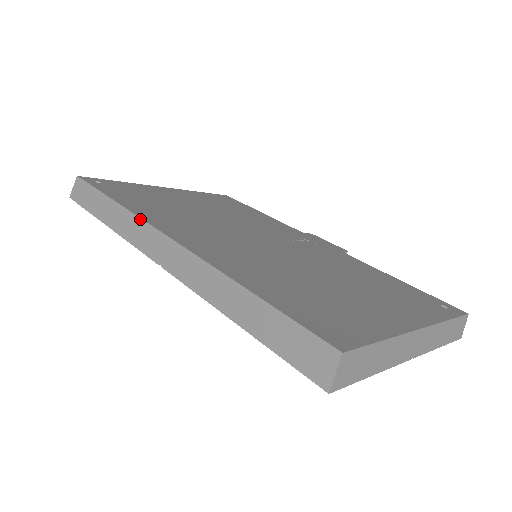
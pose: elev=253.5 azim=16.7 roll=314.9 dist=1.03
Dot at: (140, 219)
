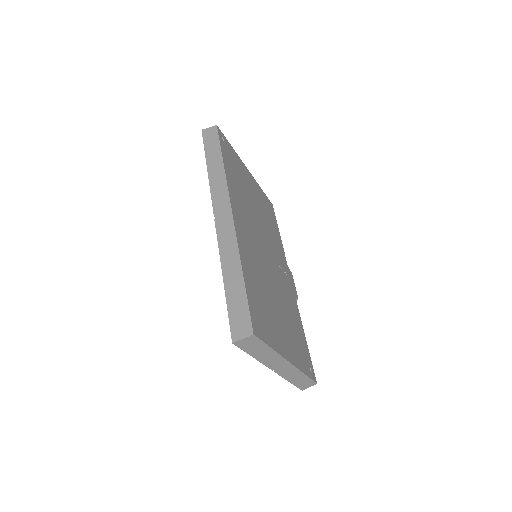
Dot at: (227, 186)
